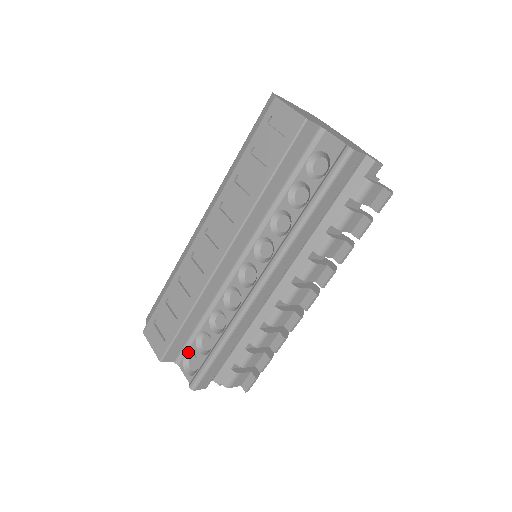
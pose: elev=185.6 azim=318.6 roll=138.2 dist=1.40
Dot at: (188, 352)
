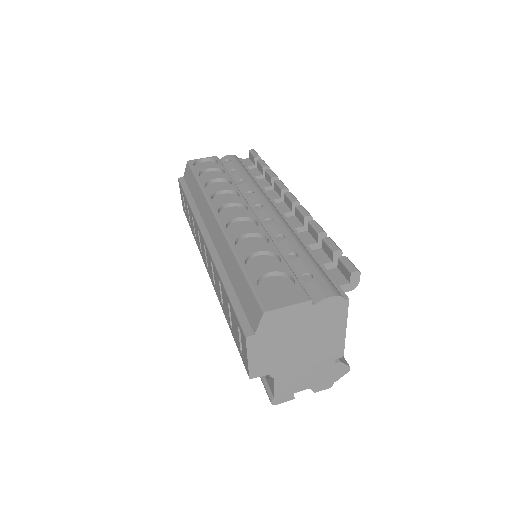
Dot at: occluded
